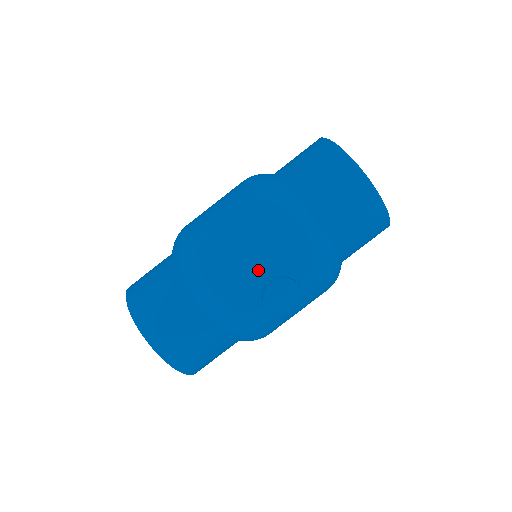
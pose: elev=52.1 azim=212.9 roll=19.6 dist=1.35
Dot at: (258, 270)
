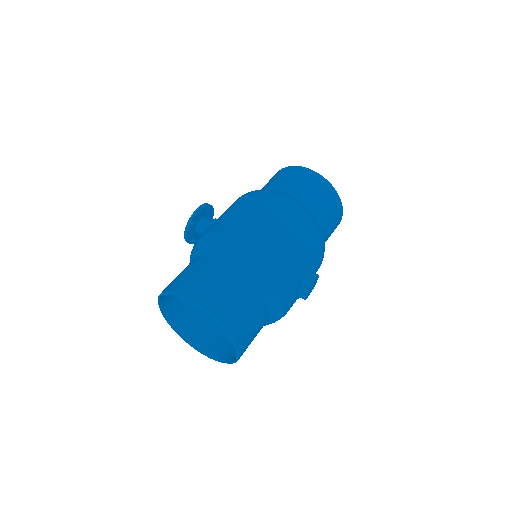
Dot at: (305, 270)
